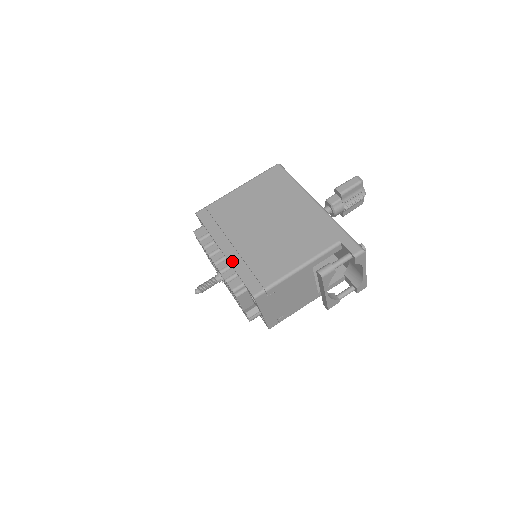
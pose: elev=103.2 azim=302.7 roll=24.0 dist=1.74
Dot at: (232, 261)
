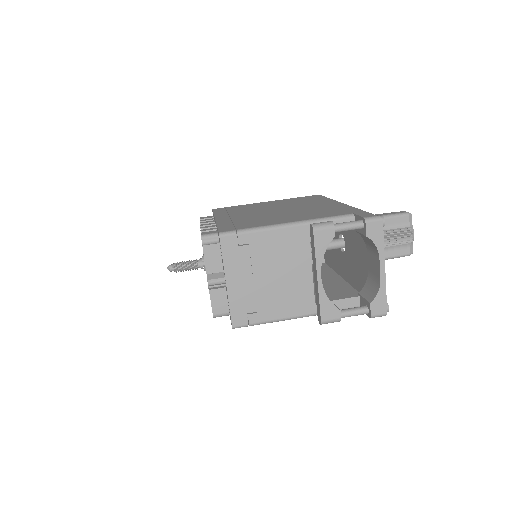
Dot at: (219, 221)
